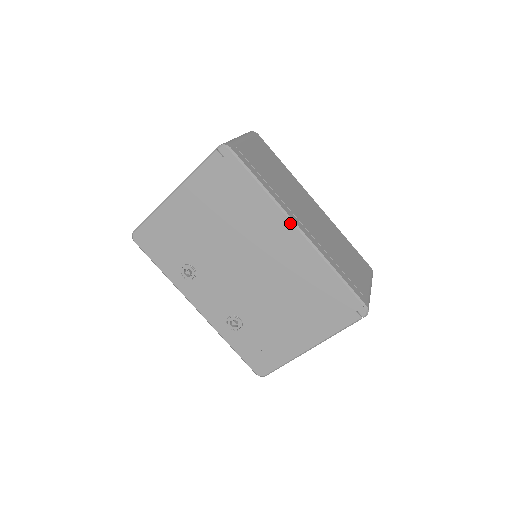
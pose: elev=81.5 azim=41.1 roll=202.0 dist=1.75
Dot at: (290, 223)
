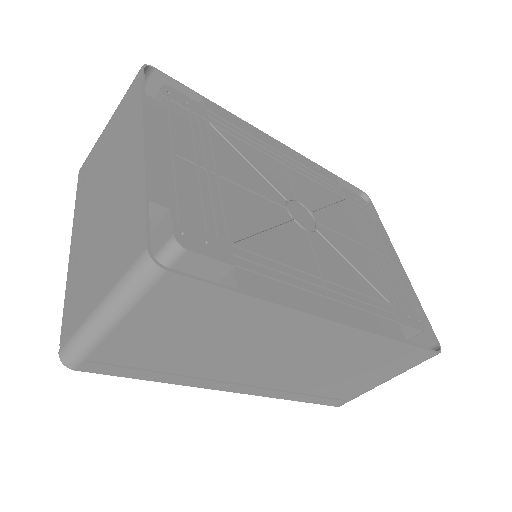
Dot at: occluded
